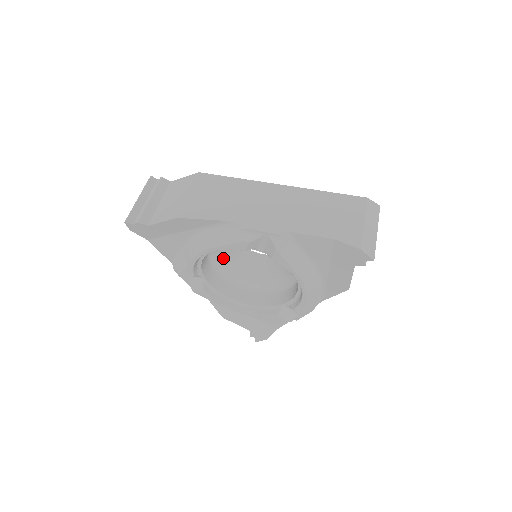
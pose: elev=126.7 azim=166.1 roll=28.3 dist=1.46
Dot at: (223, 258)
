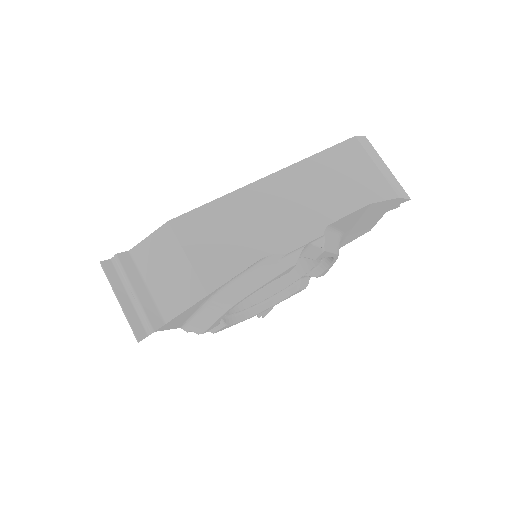
Dot at: occluded
